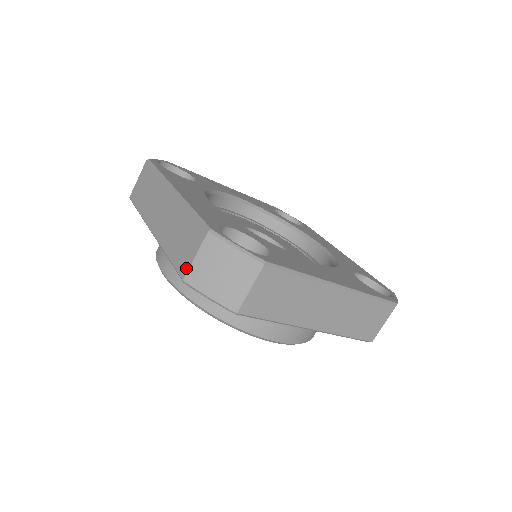
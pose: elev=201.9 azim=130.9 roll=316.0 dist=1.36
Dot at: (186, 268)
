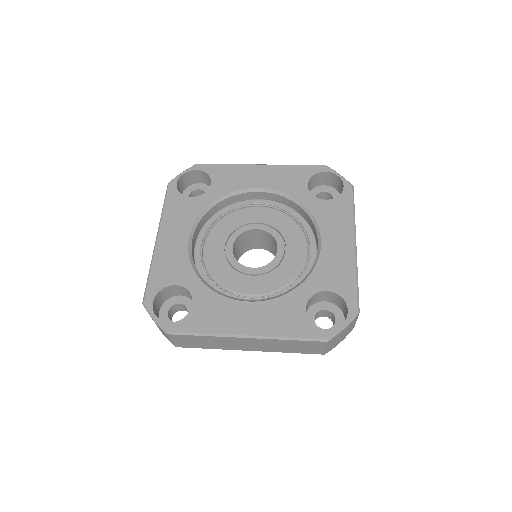
Dot at: occluded
